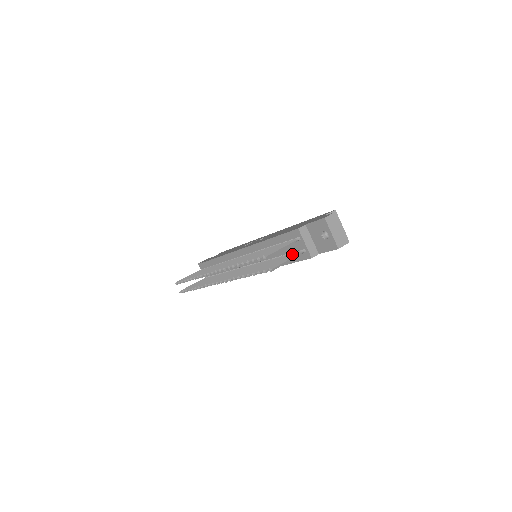
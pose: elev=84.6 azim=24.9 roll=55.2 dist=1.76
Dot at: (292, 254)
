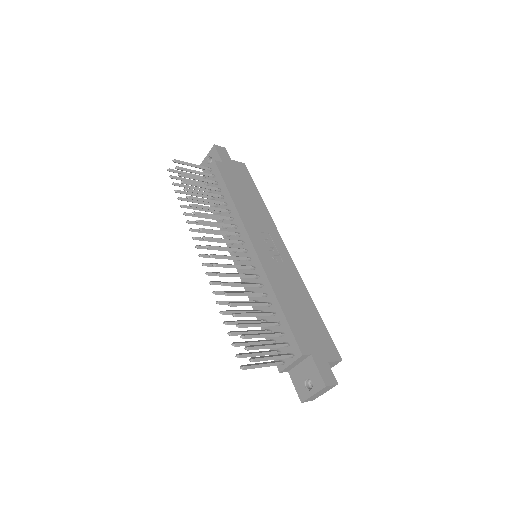
Dot at: (273, 353)
